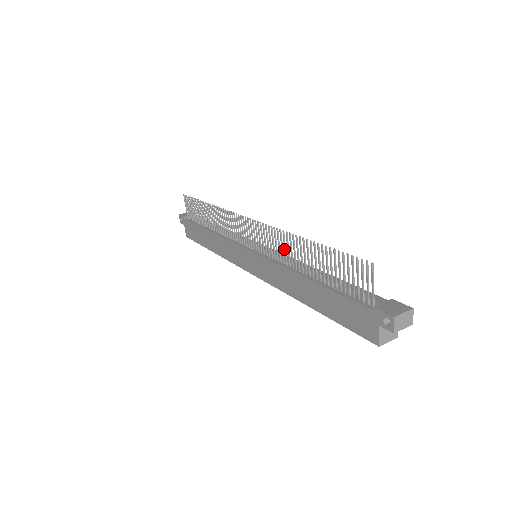
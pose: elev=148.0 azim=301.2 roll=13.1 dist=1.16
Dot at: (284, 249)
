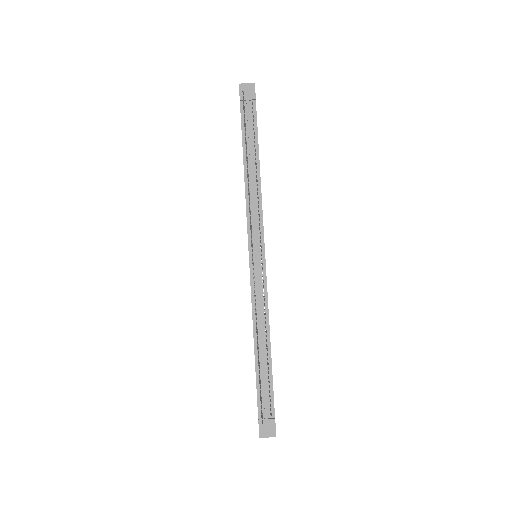
Dot at: (255, 314)
